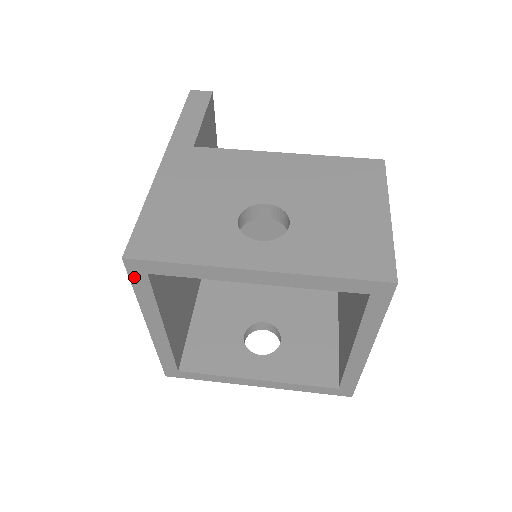
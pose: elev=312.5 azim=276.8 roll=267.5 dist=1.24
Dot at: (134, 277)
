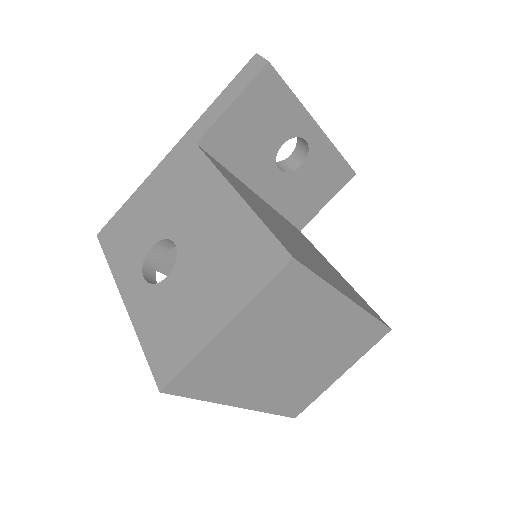
Dot at: occluded
